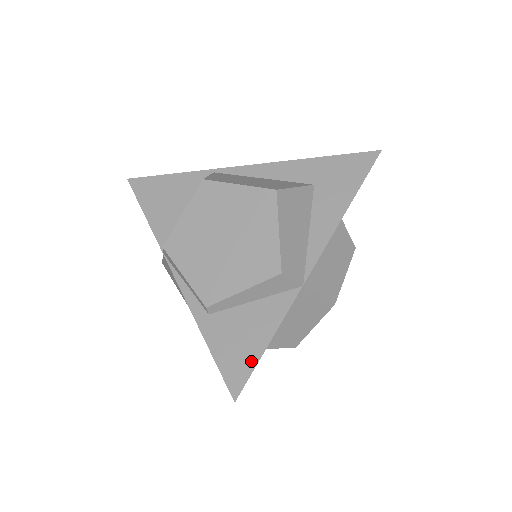
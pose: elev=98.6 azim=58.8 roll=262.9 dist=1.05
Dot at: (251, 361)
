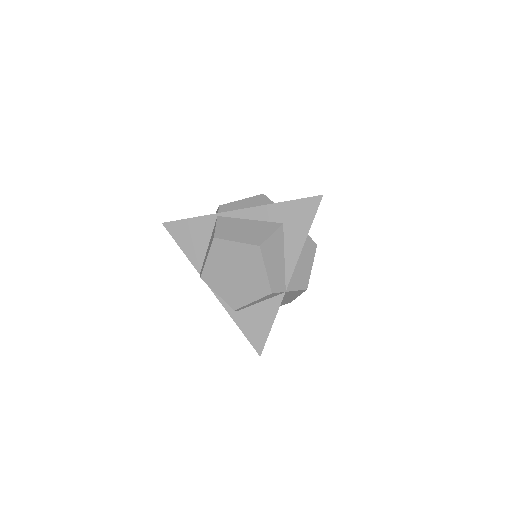
Dot at: (264, 336)
